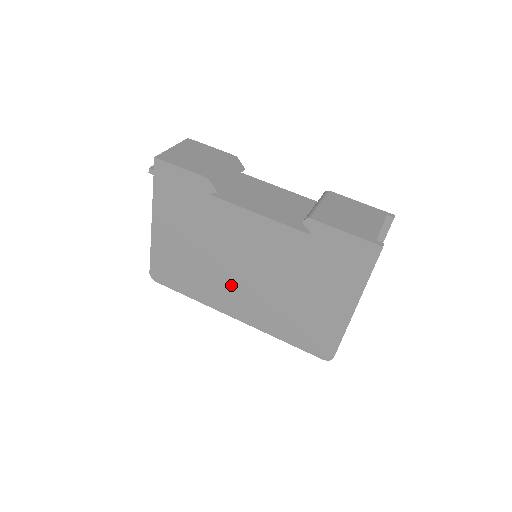
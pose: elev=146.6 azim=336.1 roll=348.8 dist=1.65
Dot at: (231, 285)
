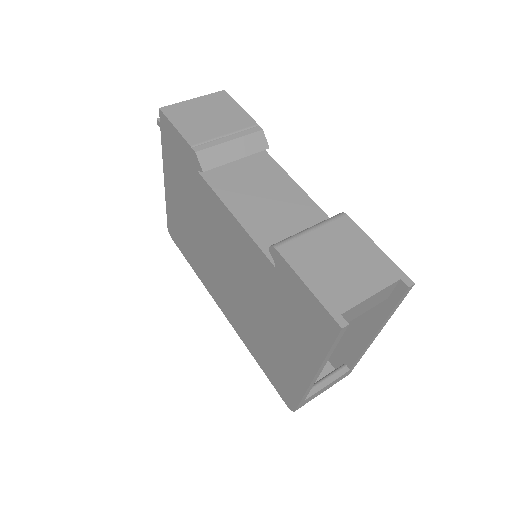
Dot at: (218, 278)
